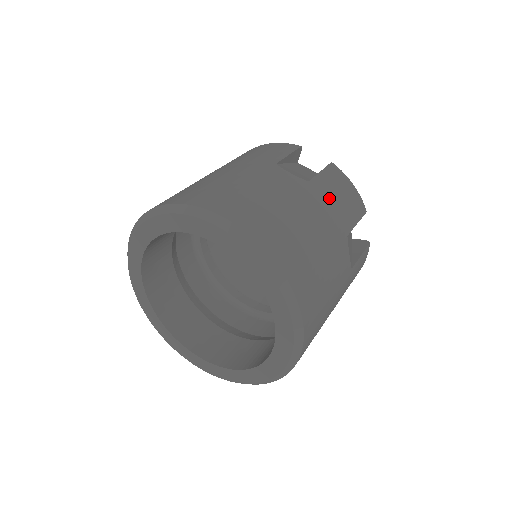
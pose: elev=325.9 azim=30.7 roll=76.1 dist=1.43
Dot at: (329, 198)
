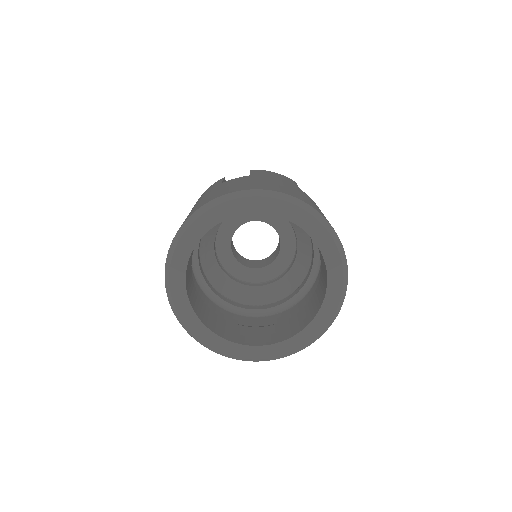
Dot at: (270, 176)
